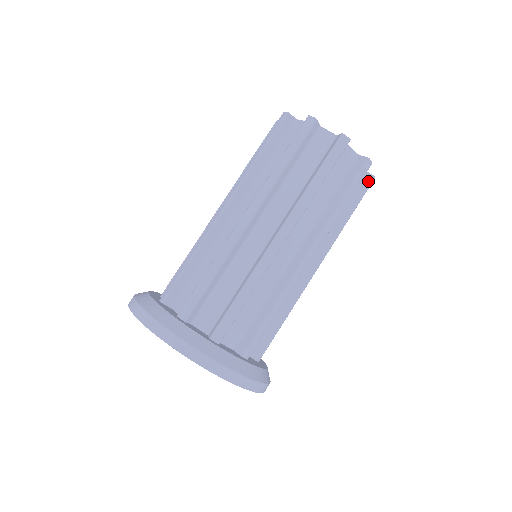
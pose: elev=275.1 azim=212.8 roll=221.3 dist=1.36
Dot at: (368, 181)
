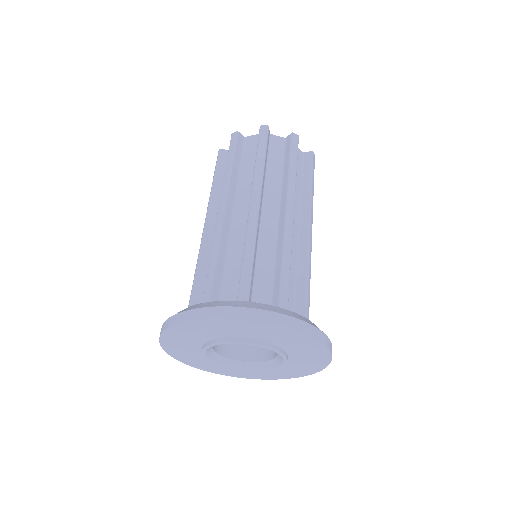
Dot at: occluded
